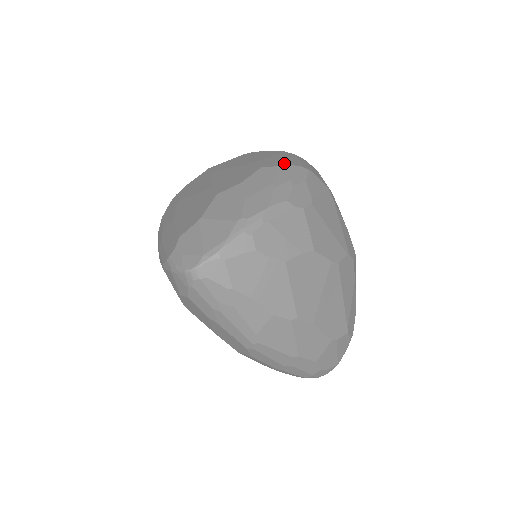
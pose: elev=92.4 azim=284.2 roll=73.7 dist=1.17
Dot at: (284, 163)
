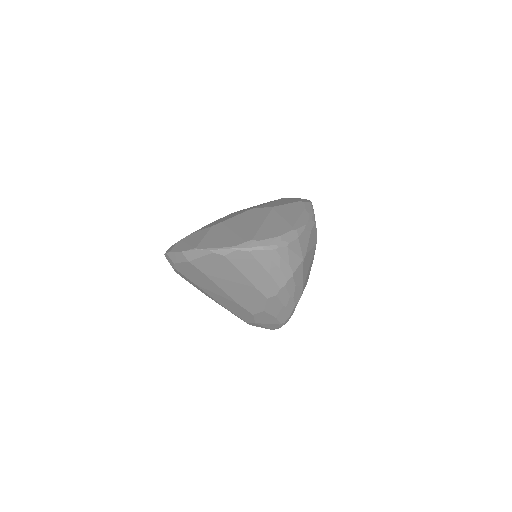
Dot at: (278, 289)
